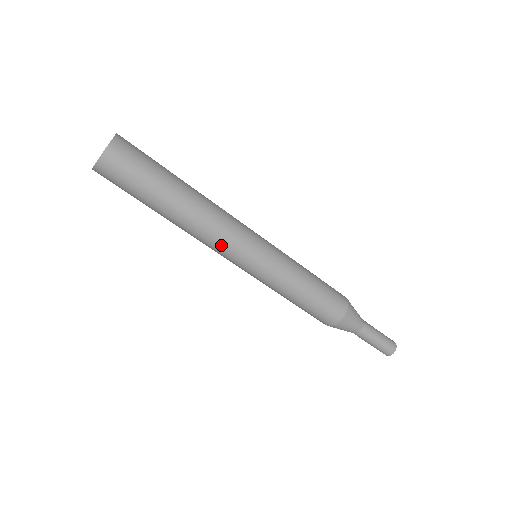
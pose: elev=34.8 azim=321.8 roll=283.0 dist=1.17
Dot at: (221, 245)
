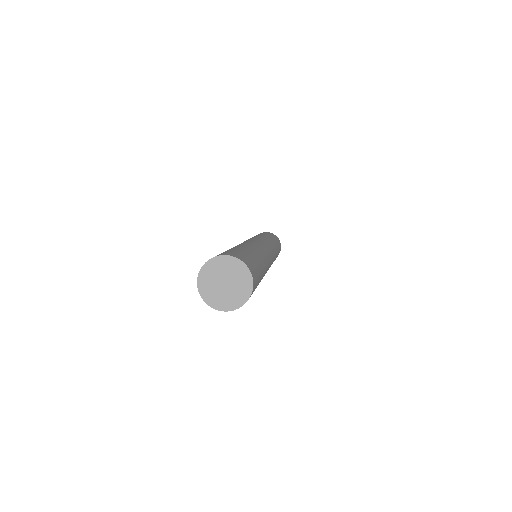
Dot at: occluded
